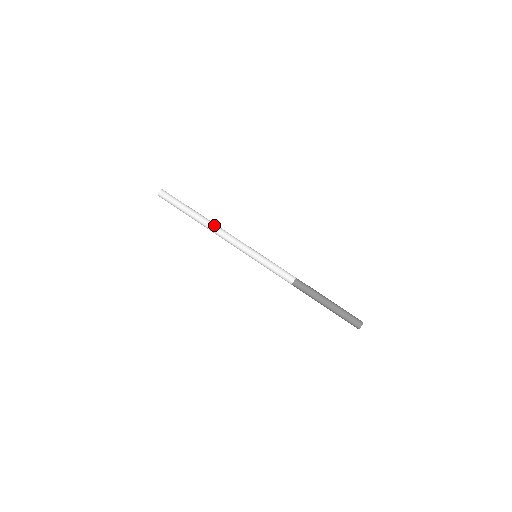
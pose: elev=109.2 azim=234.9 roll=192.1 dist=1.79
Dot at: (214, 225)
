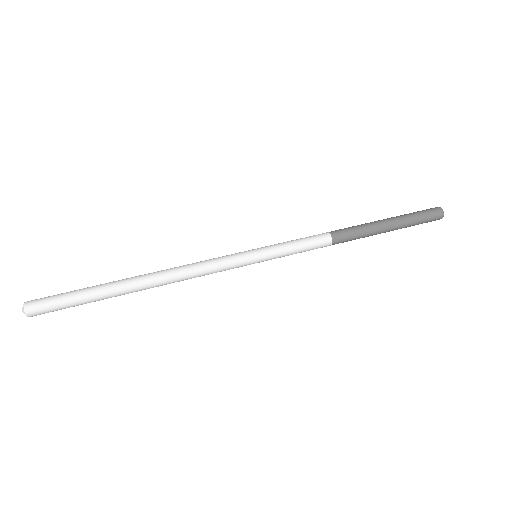
Dot at: (161, 271)
